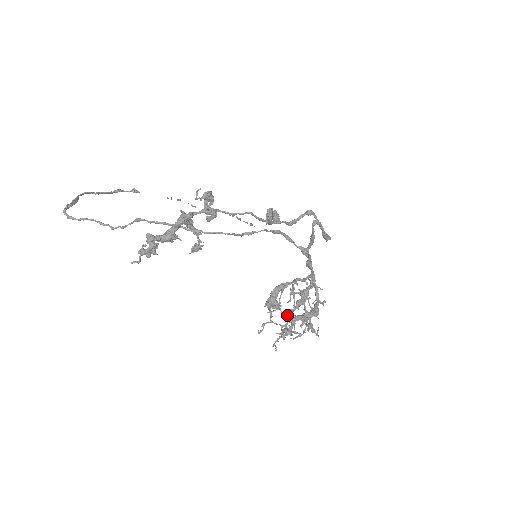
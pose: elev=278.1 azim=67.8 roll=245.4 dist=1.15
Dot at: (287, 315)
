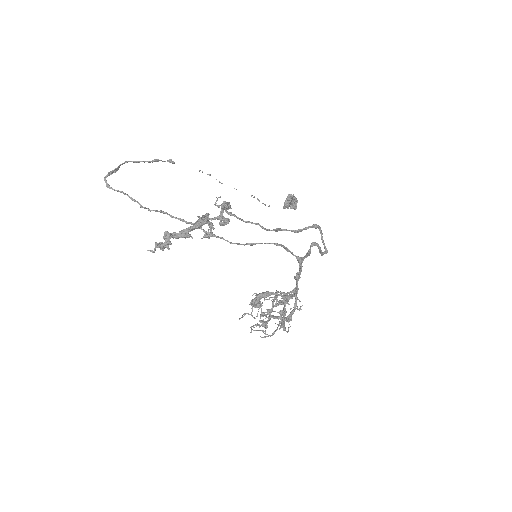
Dot at: occluded
